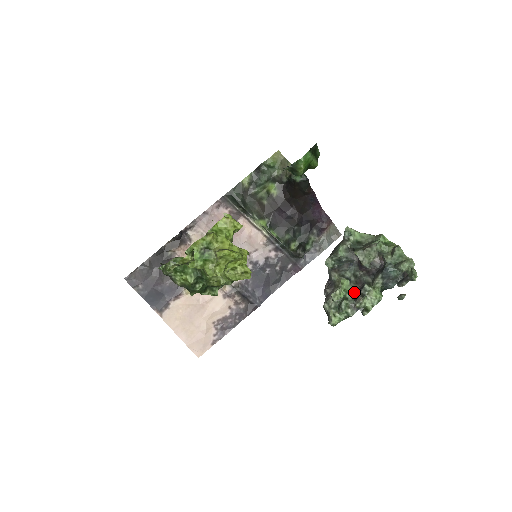
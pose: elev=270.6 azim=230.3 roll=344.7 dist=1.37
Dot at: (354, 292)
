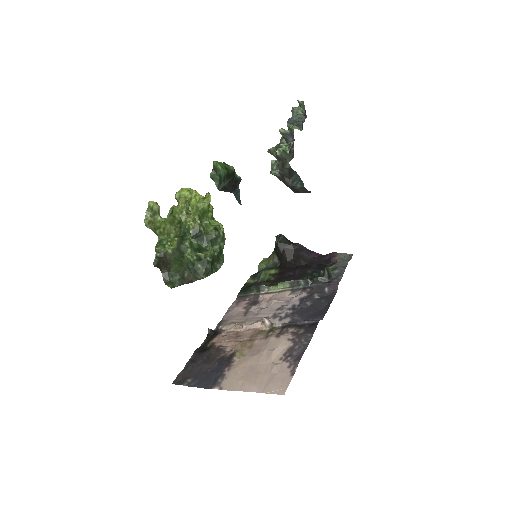
Dot at: occluded
